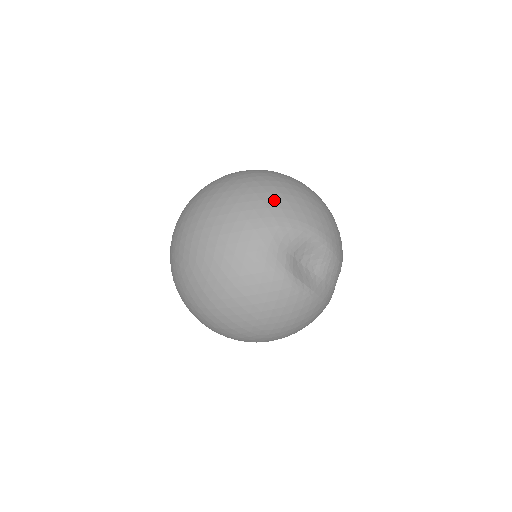
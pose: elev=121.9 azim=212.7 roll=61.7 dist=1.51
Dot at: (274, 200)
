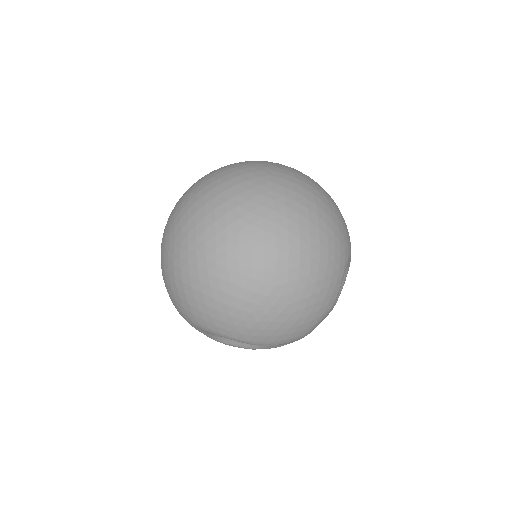
Dot at: (188, 304)
